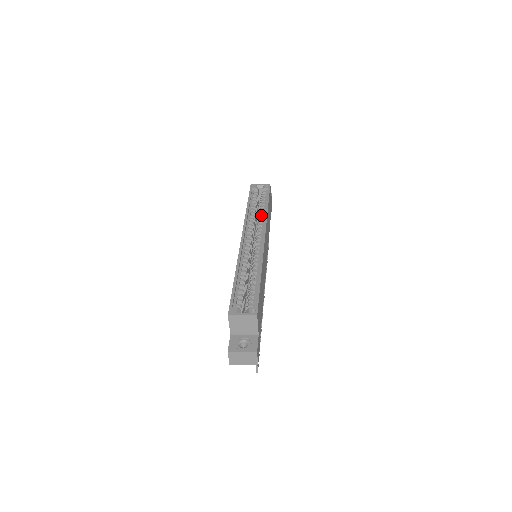
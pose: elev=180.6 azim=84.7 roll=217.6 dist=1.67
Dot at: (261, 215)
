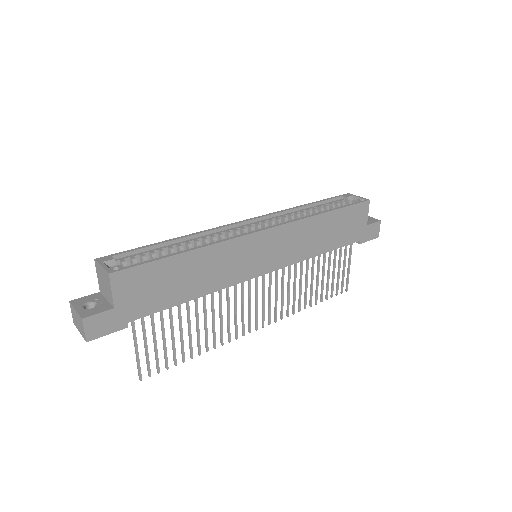
Dot at: occluded
